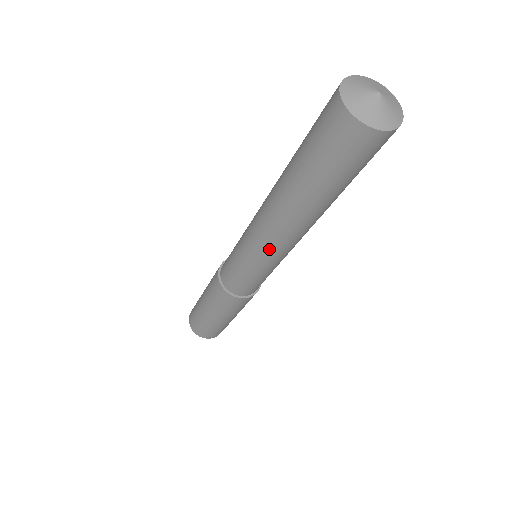
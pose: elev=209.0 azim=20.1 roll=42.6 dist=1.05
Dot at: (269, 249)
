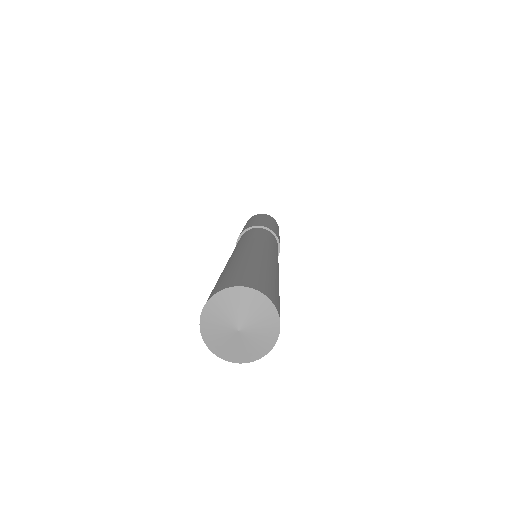
Dot at: occluded
